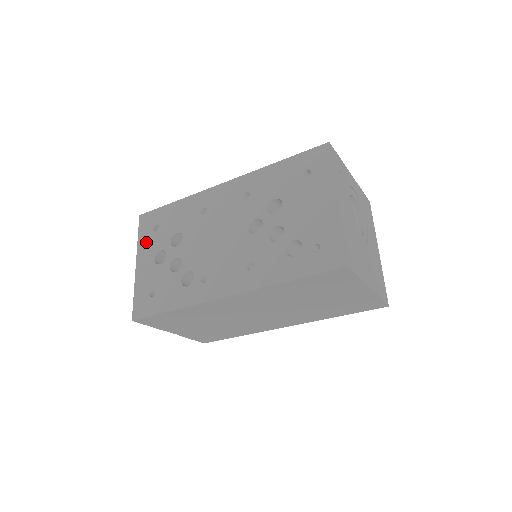
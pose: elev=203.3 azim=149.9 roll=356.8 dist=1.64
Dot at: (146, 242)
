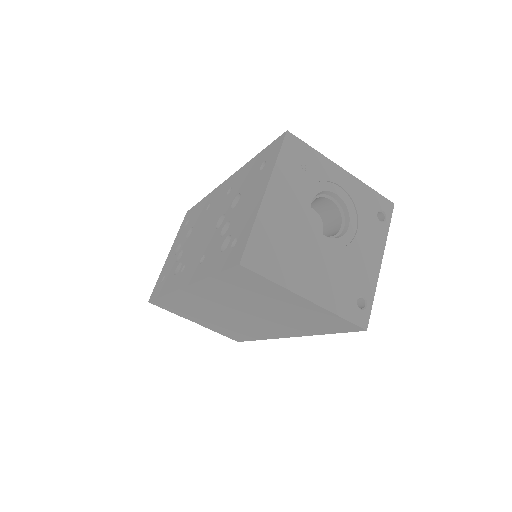
Dot at: (179, 235)
